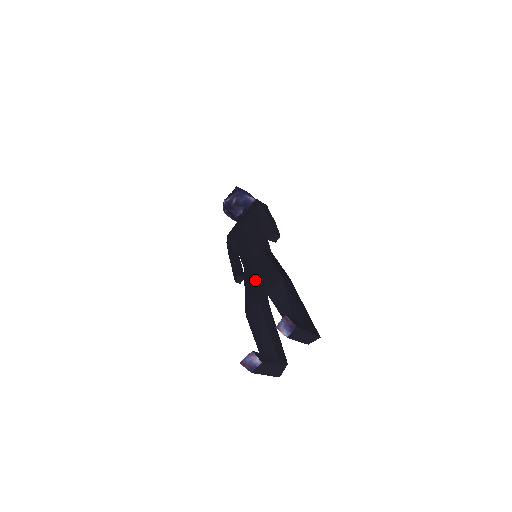
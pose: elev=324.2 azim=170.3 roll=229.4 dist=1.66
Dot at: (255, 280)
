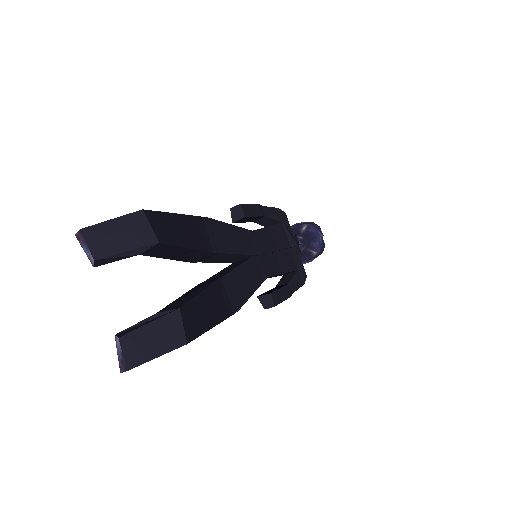
Dot at: (219, 272)
